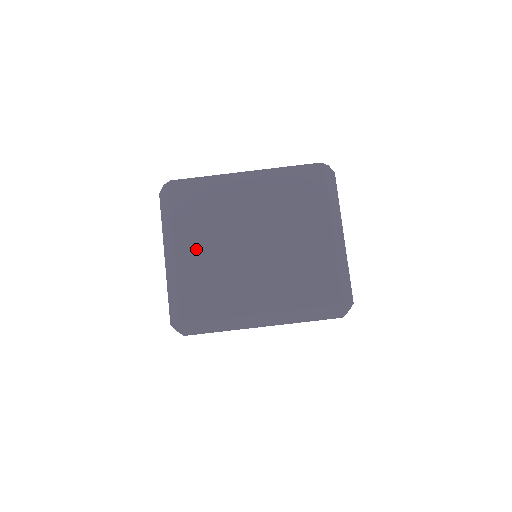
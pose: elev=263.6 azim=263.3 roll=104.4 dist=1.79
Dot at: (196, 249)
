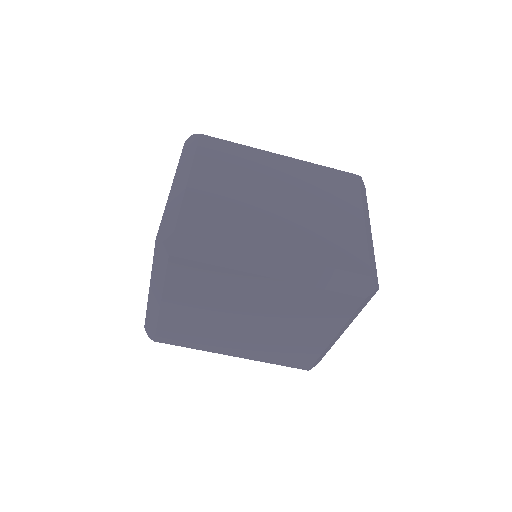
Dot at: (186, 307)
